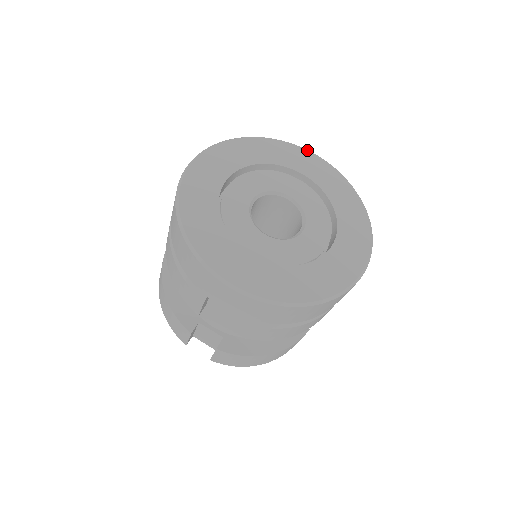
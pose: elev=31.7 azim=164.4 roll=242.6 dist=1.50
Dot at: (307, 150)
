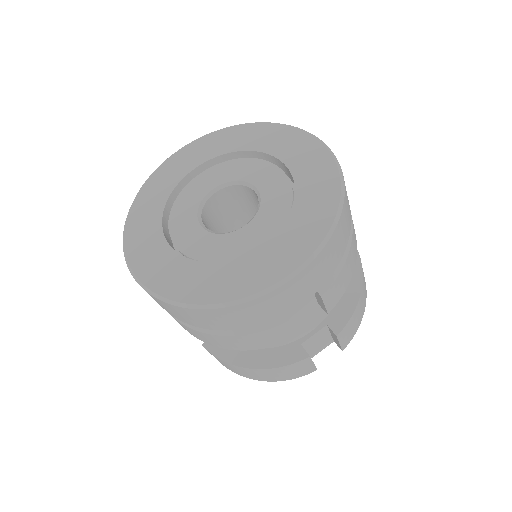
Dot at: (171, 156)
